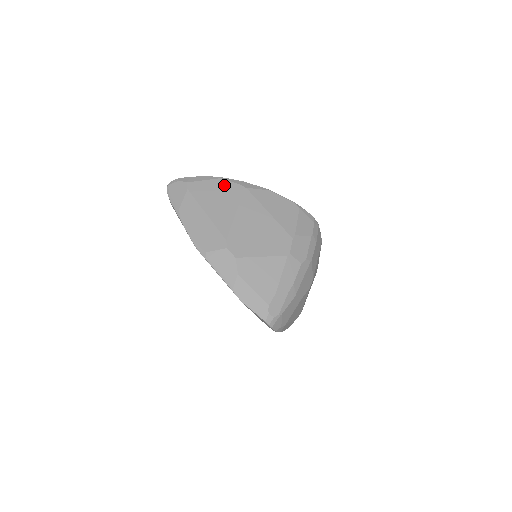
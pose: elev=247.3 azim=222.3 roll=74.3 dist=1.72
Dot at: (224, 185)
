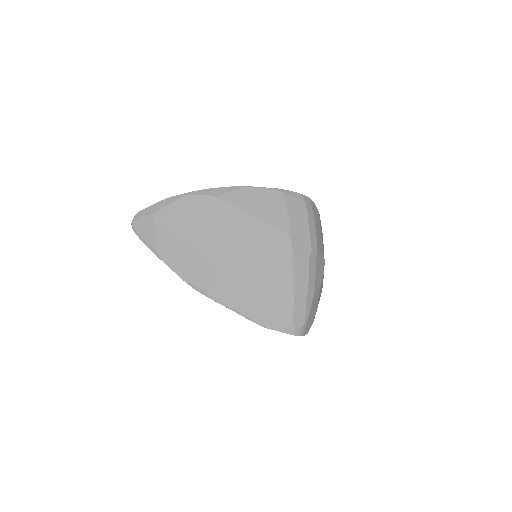
Dot at: (192, 203)
